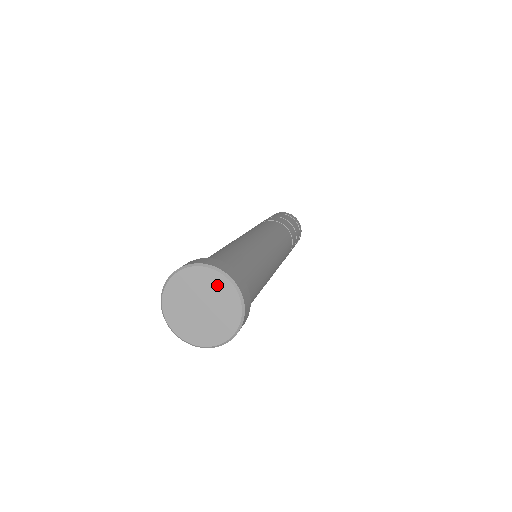
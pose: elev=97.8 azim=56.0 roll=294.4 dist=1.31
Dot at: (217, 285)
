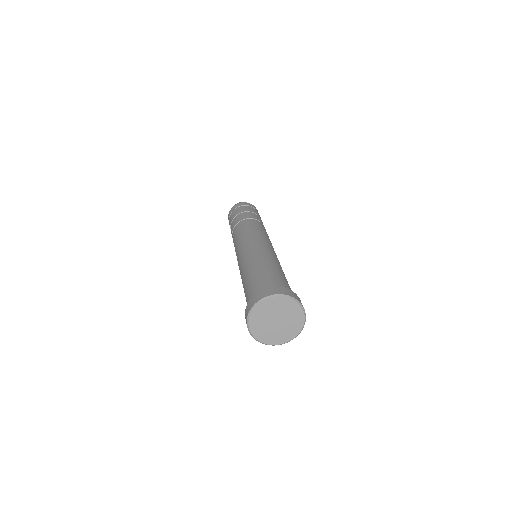
Dot at: (270, 306)
